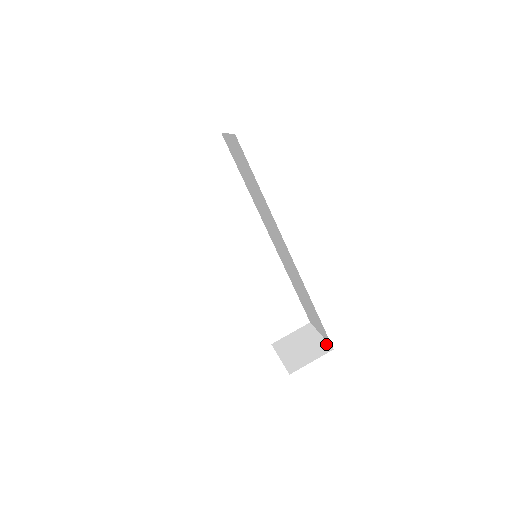
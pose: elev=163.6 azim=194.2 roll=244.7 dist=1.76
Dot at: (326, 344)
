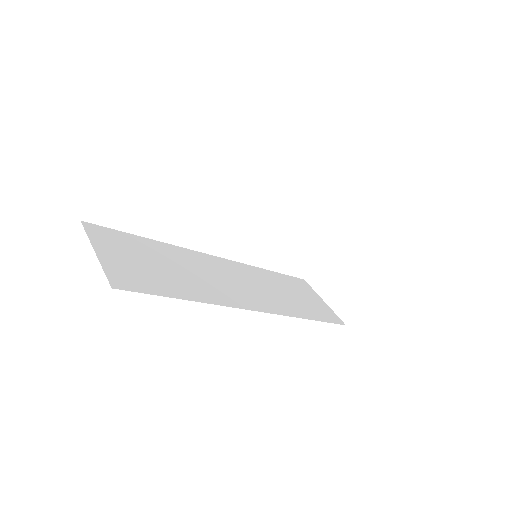
Dot at: (369, 274)
